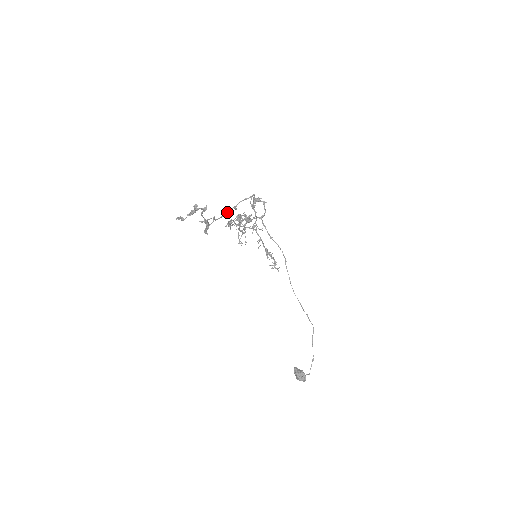
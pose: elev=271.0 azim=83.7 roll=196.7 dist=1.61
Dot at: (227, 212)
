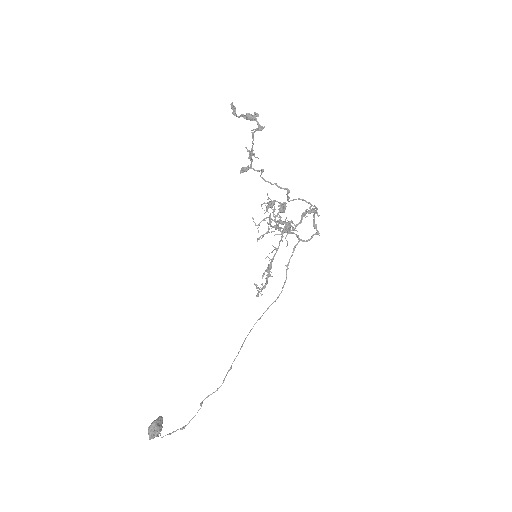
Dot at: (278, 186)
